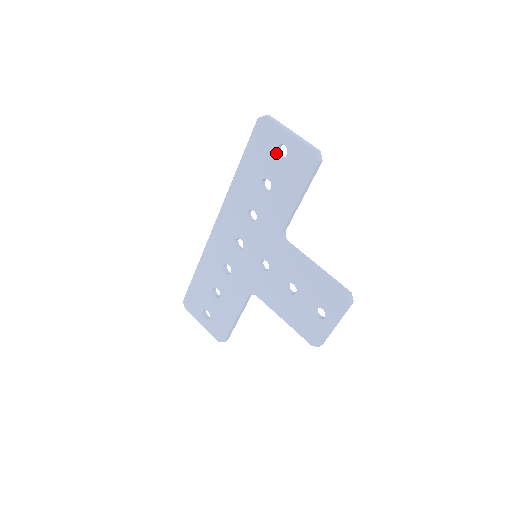
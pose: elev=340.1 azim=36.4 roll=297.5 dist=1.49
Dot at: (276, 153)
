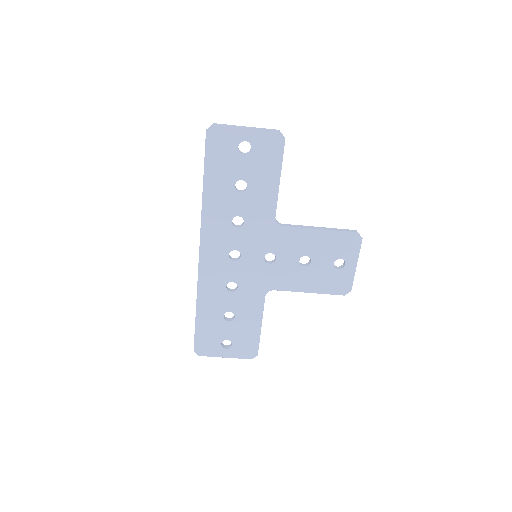
Dot at: (239, 152)
